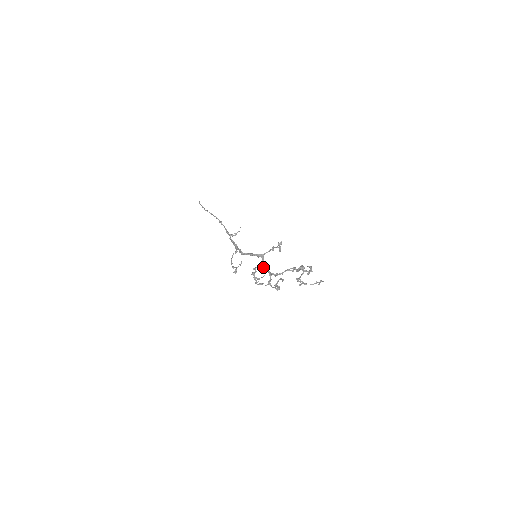
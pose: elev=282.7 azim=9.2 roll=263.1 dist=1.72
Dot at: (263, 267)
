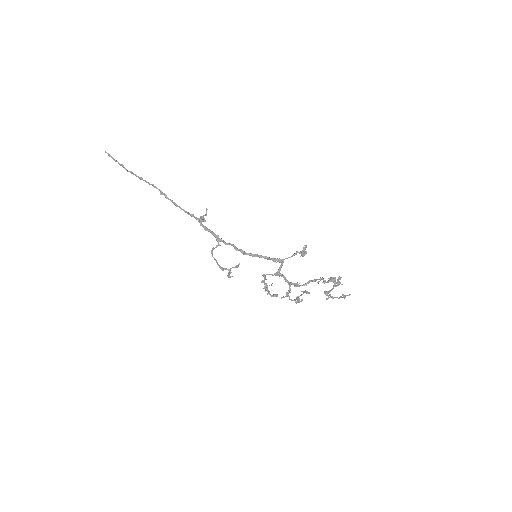
Dot at: (279, 274)
